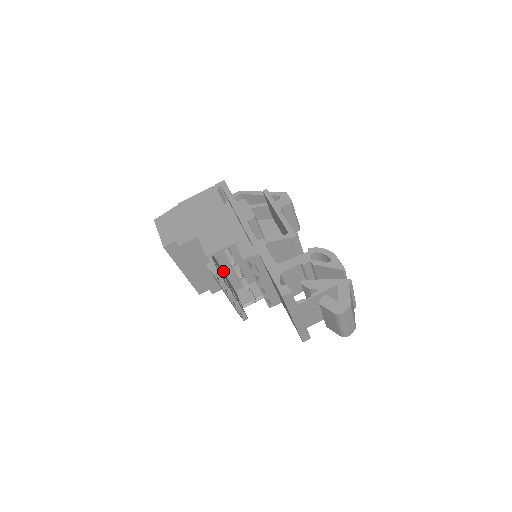
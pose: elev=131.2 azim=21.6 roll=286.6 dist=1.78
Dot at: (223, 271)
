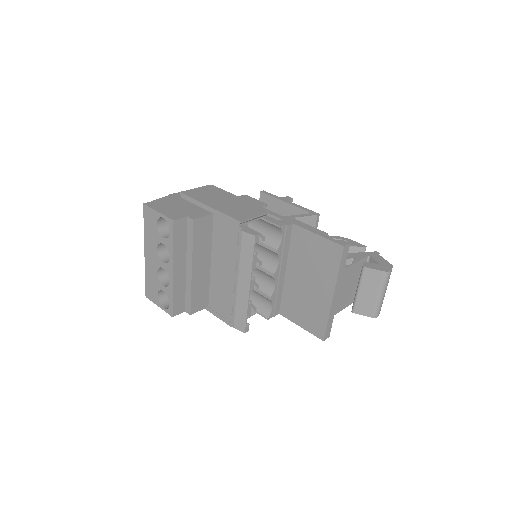
Dot at: occluded
